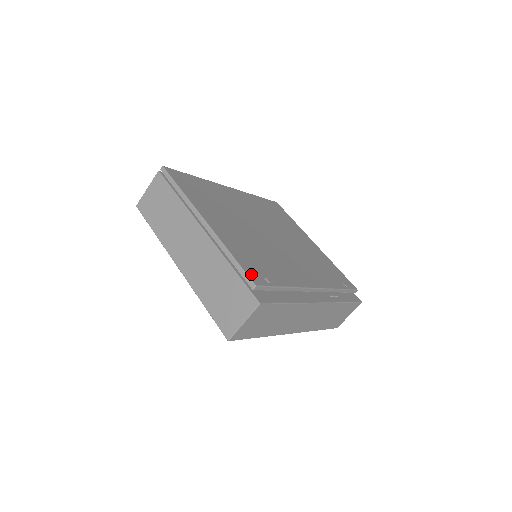
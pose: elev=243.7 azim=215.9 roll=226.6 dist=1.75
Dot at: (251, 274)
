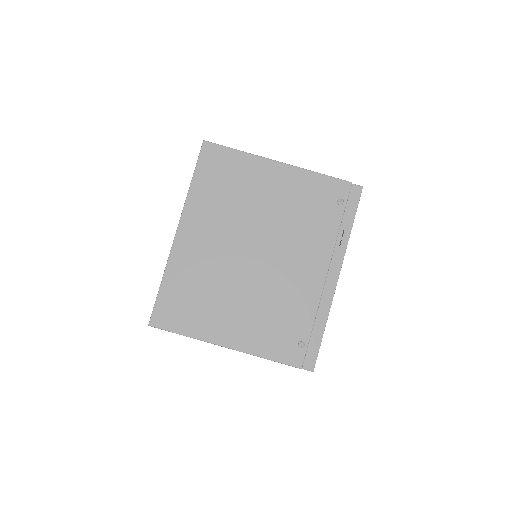
Dot at: (290, 360)
